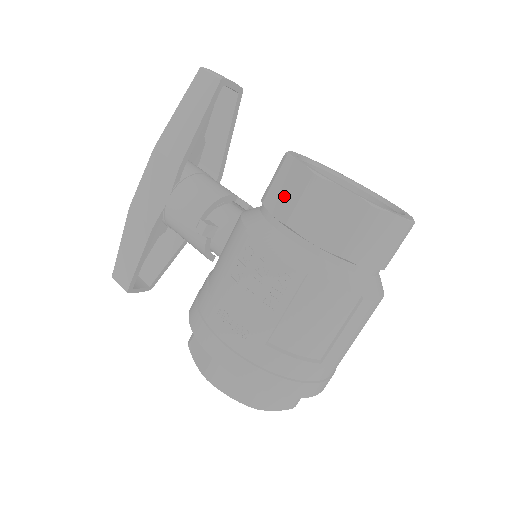
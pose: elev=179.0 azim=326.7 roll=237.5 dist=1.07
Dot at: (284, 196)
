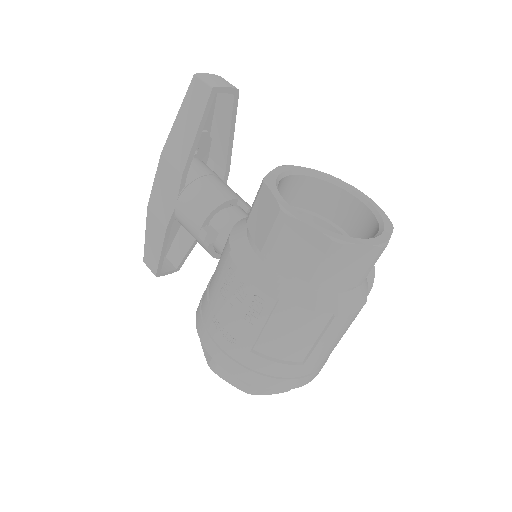
Dot at: (260, 223)
